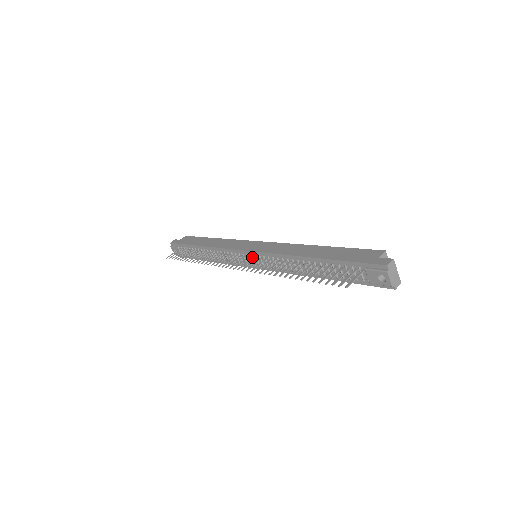
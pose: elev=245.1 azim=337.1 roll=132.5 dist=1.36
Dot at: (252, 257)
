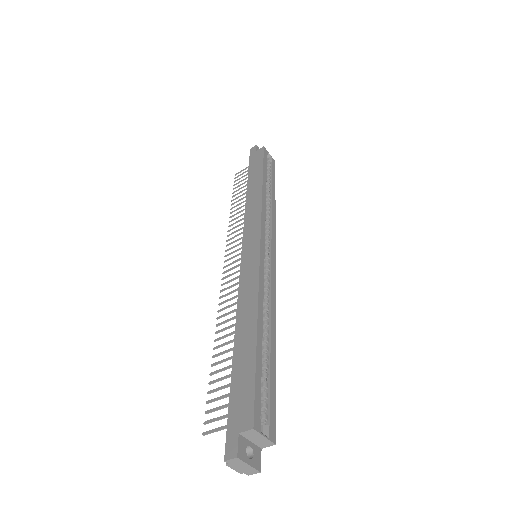
Dot at: occluded
